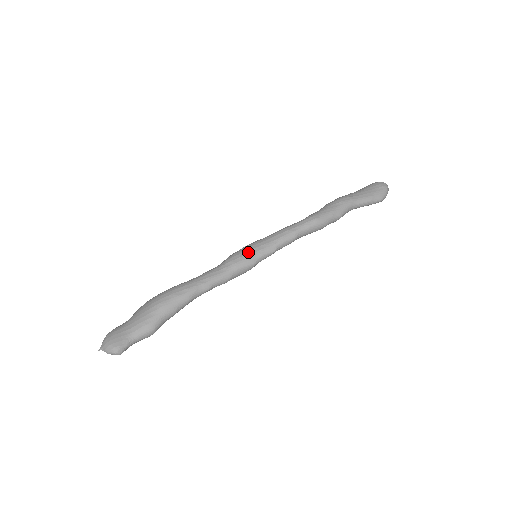
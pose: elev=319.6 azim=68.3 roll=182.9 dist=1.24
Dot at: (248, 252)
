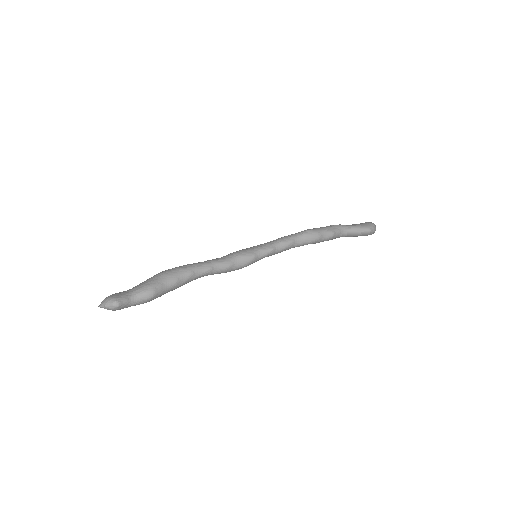
Dot at: (248, 248)
